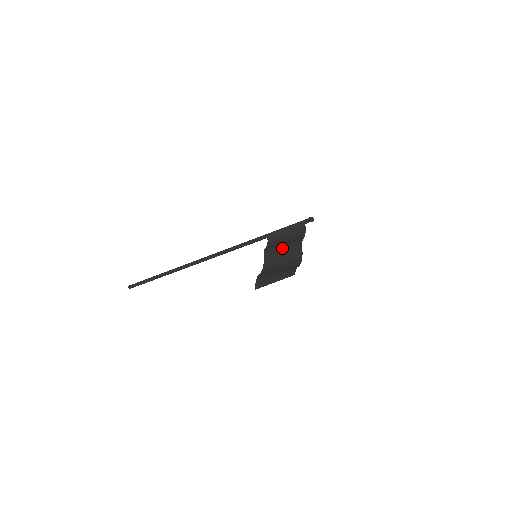
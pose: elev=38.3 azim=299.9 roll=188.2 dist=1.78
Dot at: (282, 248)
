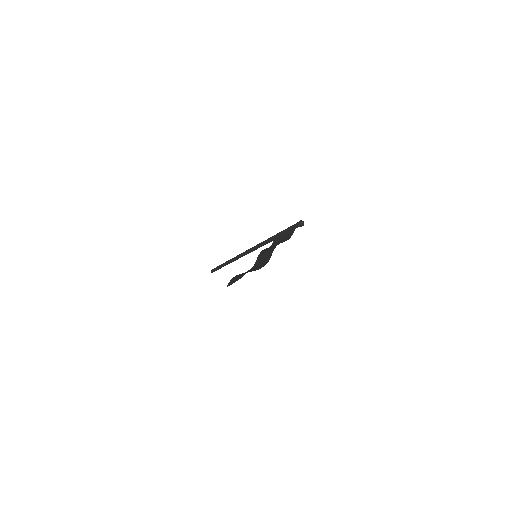
Dot at: (266, 250)
